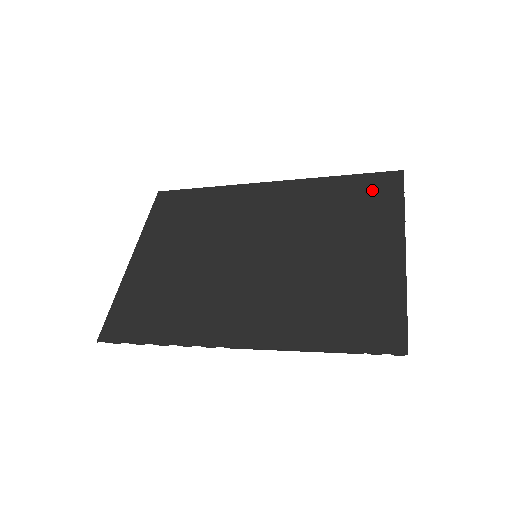
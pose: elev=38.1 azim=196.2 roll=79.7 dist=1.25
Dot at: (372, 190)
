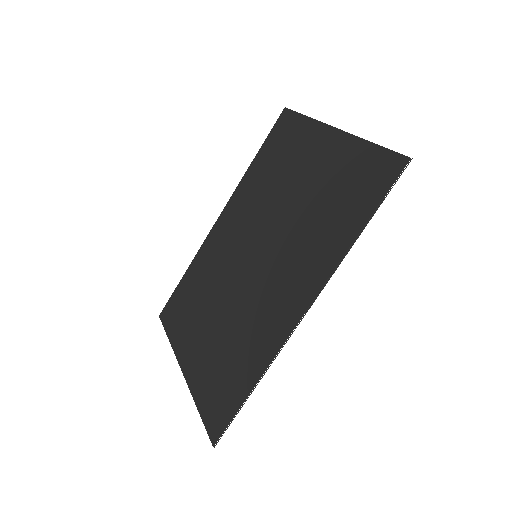
Dot at: (280, 137)
